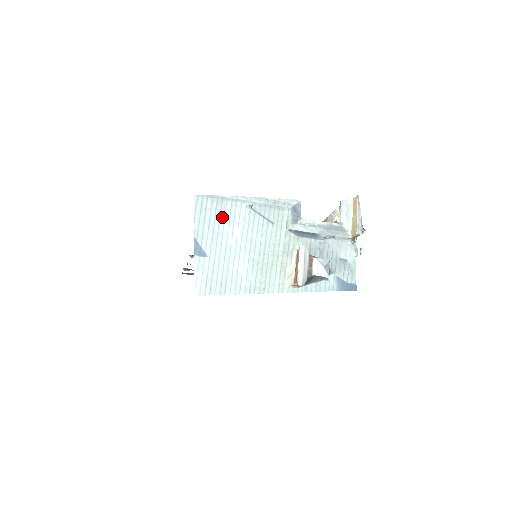
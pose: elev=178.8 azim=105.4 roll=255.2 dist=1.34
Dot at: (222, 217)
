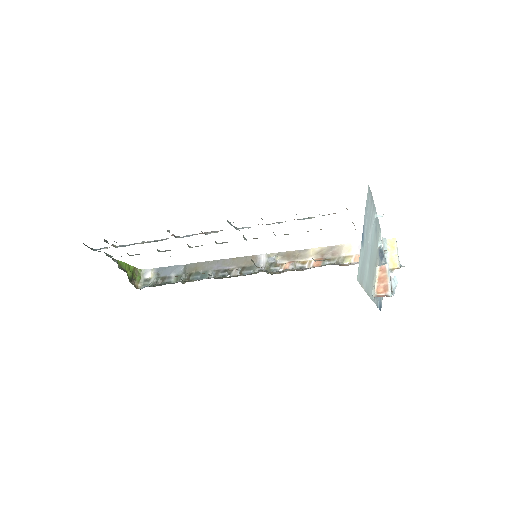
Dot at: (370, 215)
